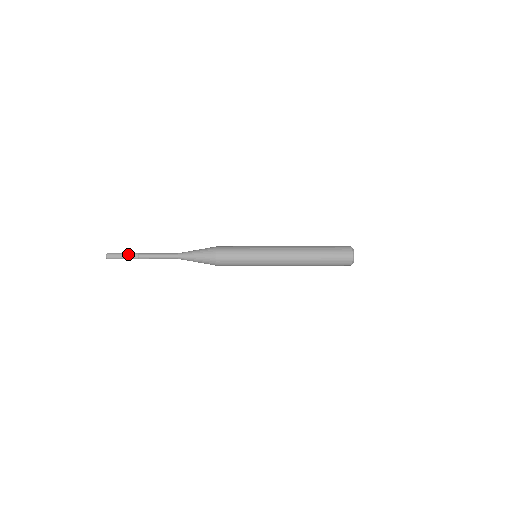
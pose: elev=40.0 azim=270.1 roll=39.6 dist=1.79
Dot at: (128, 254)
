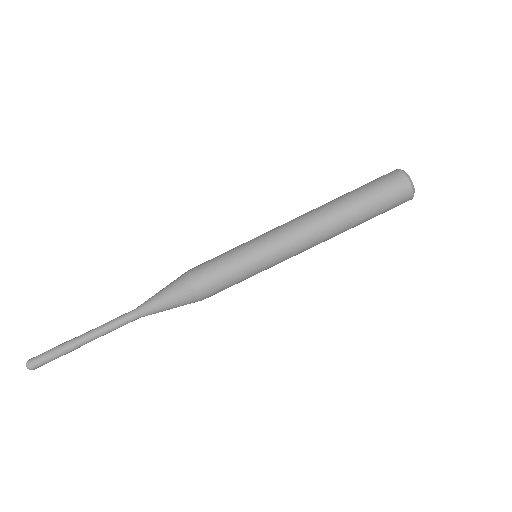
Dot at: (59, 345)
